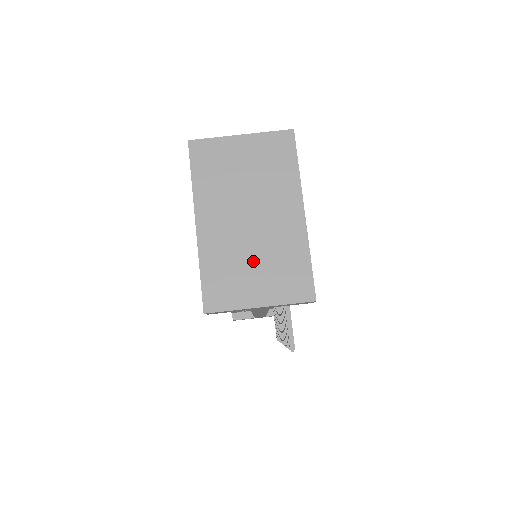
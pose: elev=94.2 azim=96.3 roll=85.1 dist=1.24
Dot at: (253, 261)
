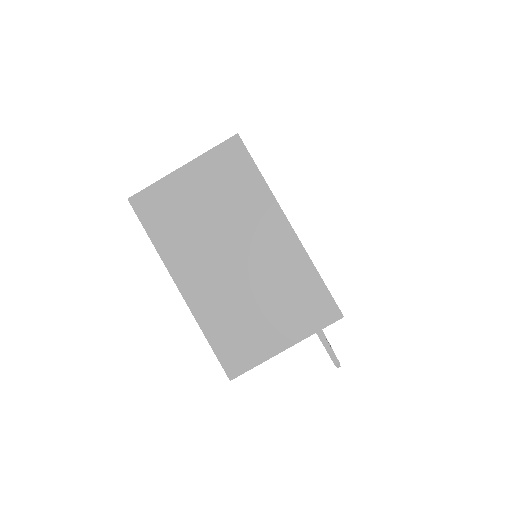
Dot at: (257, 303)
